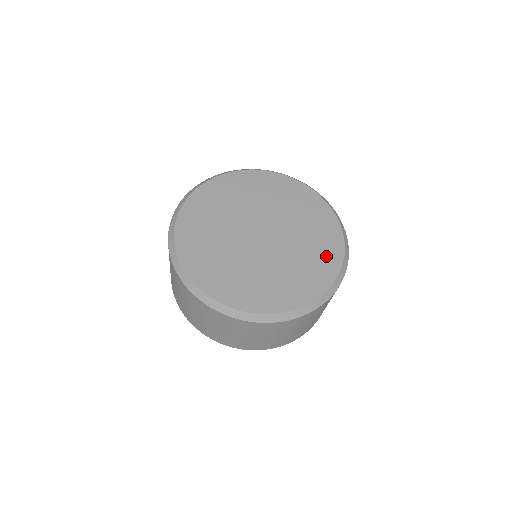
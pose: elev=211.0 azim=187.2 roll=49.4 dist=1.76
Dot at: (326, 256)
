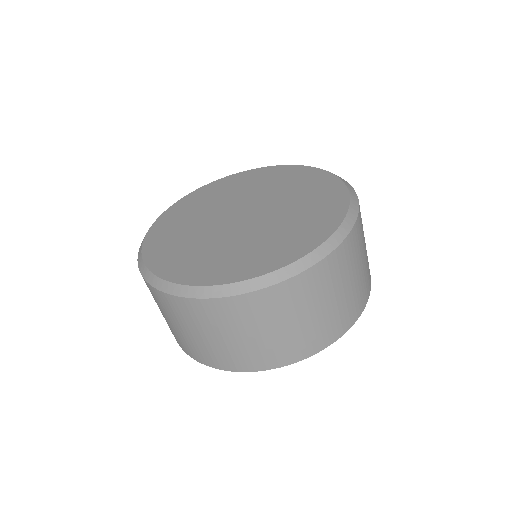
Dot at: (285, 248)
